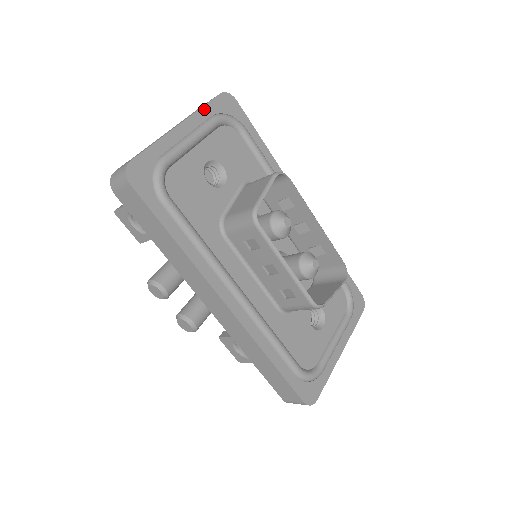
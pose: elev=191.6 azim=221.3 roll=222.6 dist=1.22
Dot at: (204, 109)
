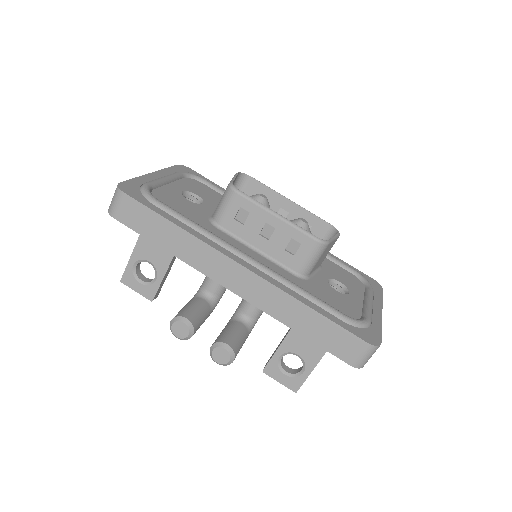
Dot at: (168, 169)
